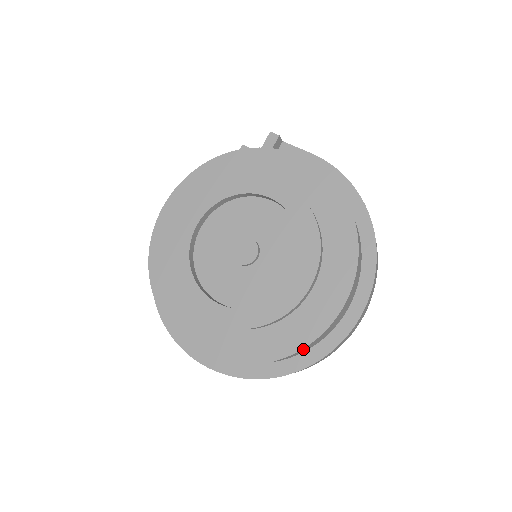
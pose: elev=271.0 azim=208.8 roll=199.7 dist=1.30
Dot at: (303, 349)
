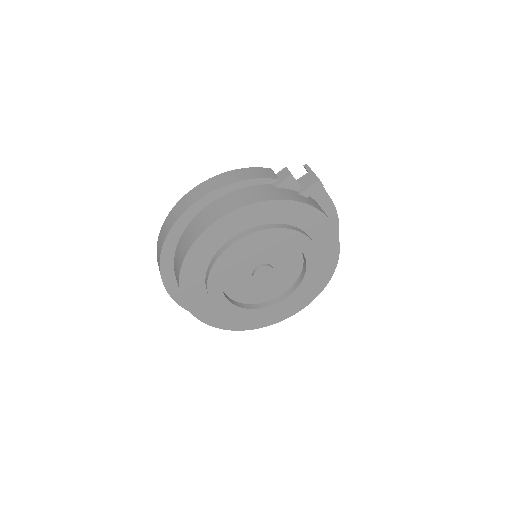
Dot at: occluded
